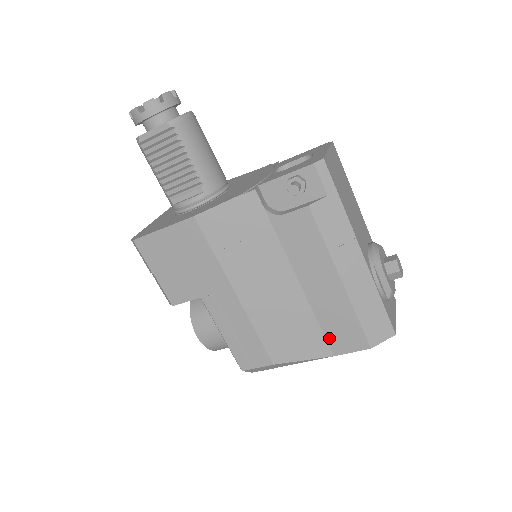
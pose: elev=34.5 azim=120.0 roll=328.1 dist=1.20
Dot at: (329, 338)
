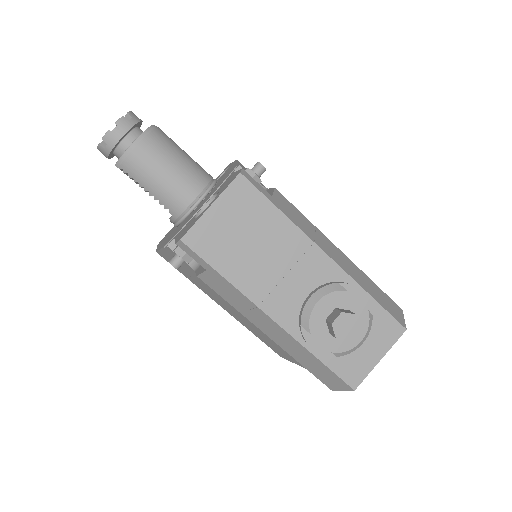
Dot at: occluded
